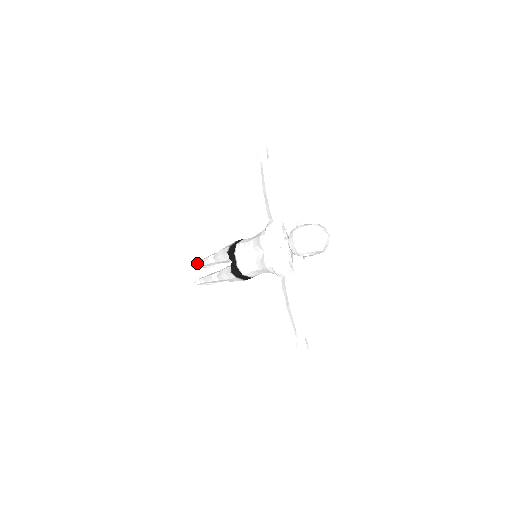
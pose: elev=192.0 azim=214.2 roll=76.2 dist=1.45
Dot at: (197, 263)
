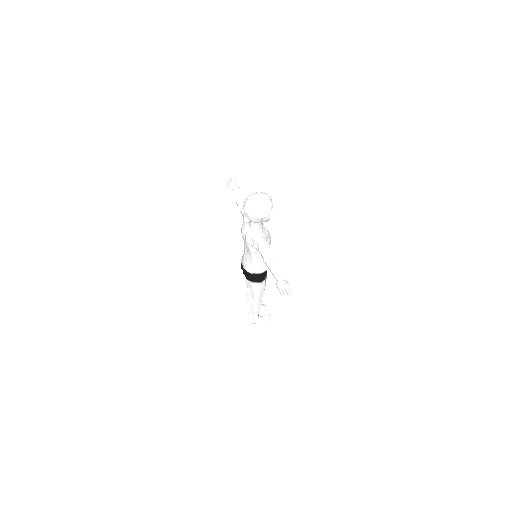
Dot at: occluded
